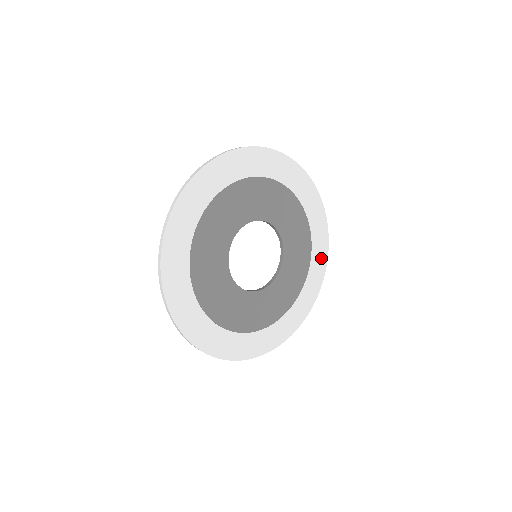
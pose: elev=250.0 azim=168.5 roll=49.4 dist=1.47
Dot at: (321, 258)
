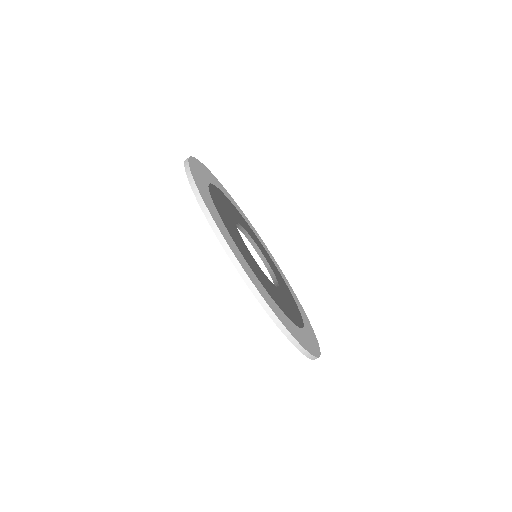
Dot at: (291, 289)
